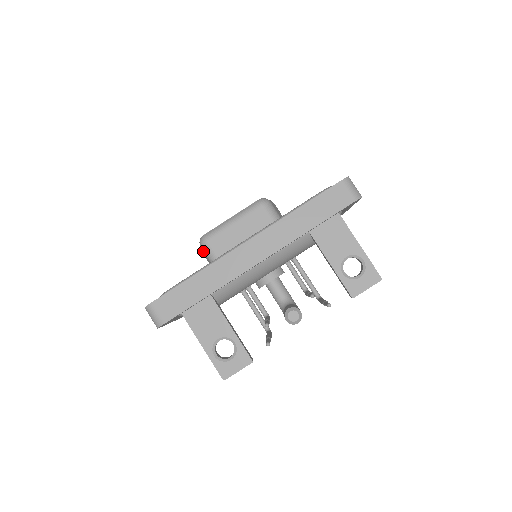
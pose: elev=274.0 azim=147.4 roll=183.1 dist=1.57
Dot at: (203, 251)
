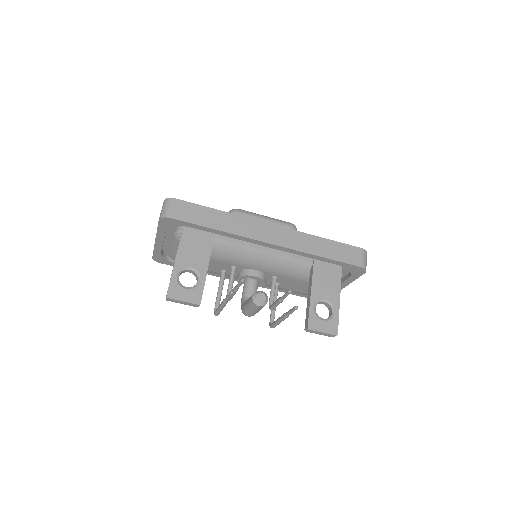
Dot at: occluded
